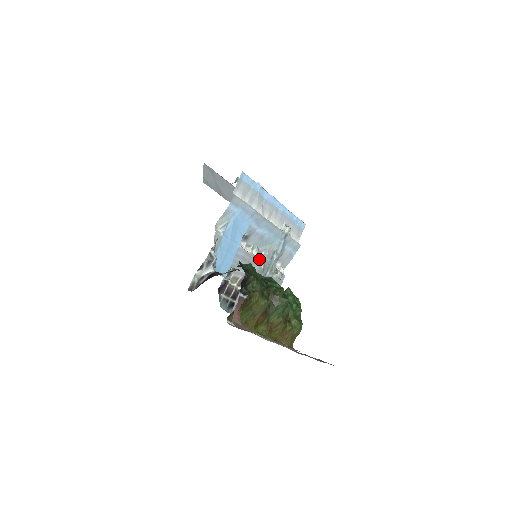
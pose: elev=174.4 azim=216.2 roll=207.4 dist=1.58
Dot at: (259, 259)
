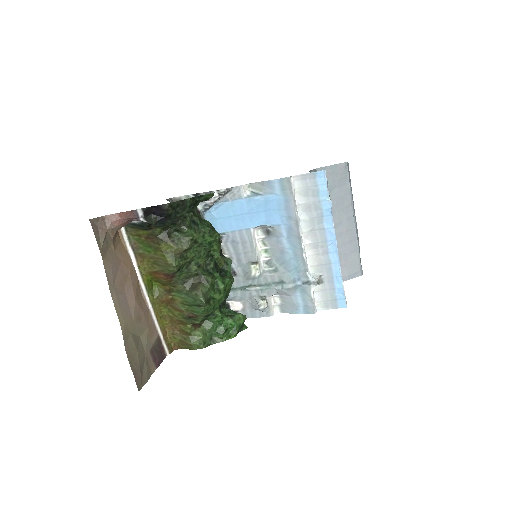
Dot at: (258, 264)
